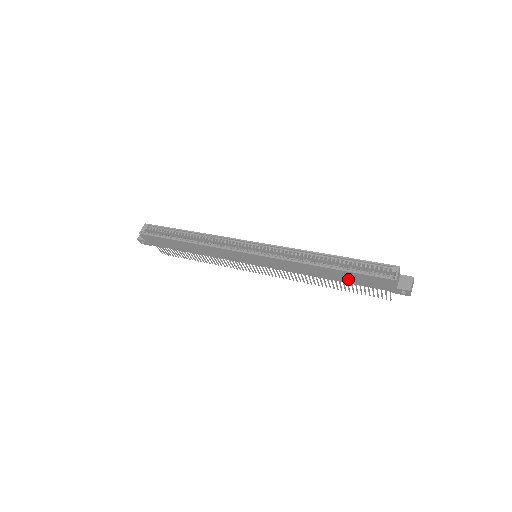
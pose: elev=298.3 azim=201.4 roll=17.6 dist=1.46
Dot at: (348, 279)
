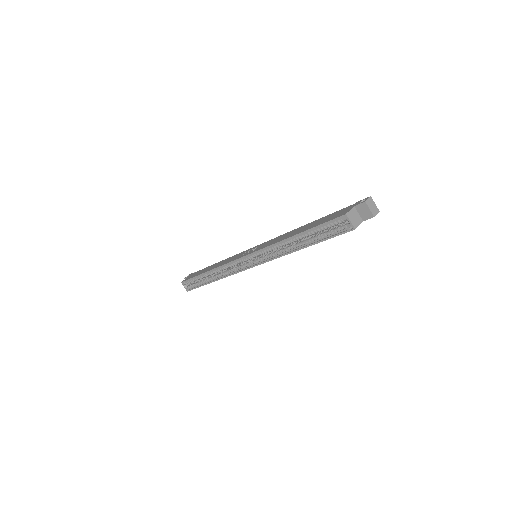
Dot at: occluded
